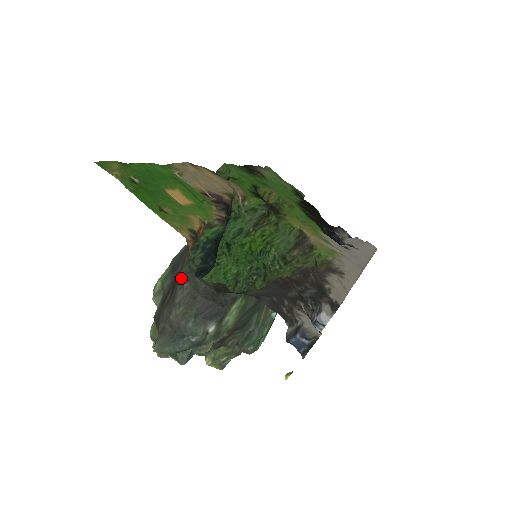
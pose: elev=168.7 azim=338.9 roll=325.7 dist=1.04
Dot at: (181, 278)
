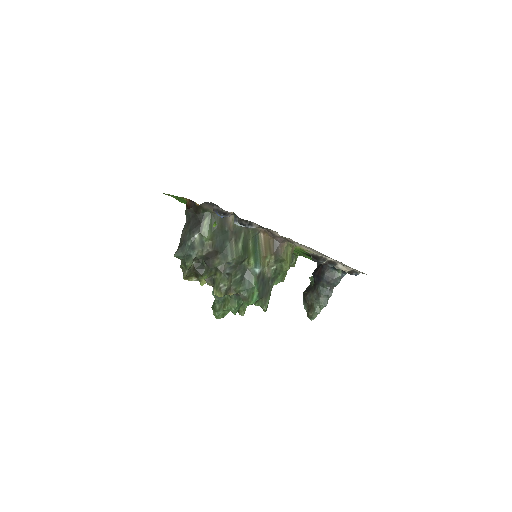
Dot at: (186, 219)
